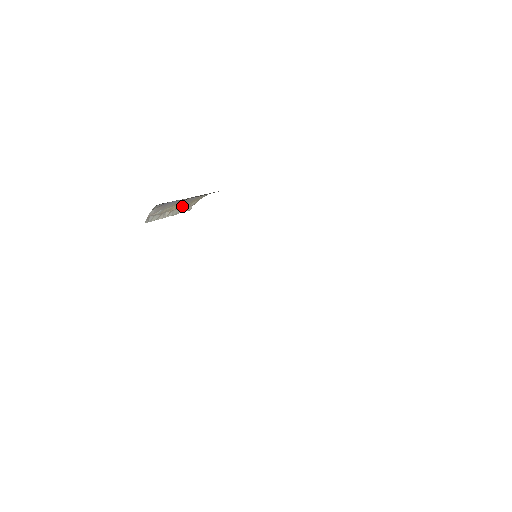
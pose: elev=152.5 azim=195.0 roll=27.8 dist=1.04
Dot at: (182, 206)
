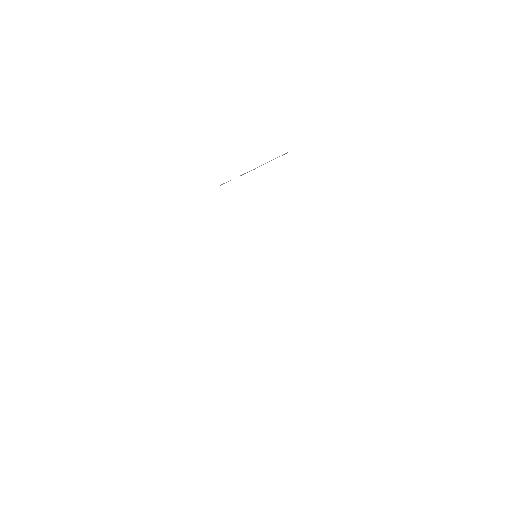
Dot at: occluded
